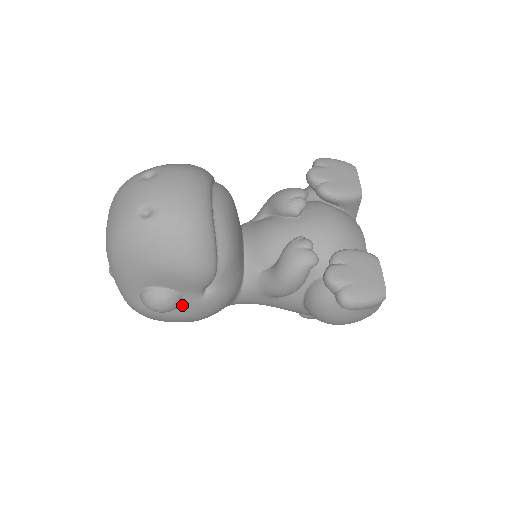
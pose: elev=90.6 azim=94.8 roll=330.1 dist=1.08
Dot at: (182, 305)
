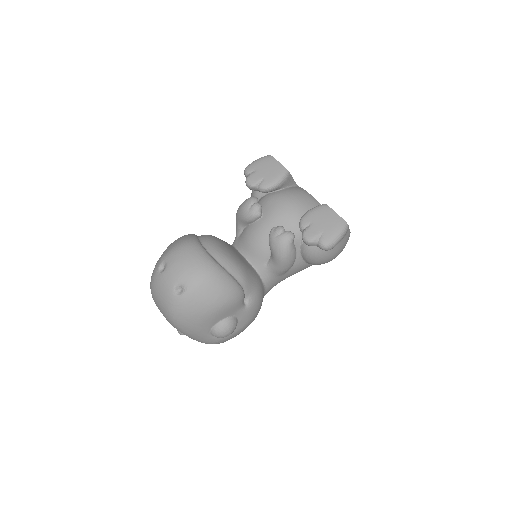
Dot at: (238, 321)
